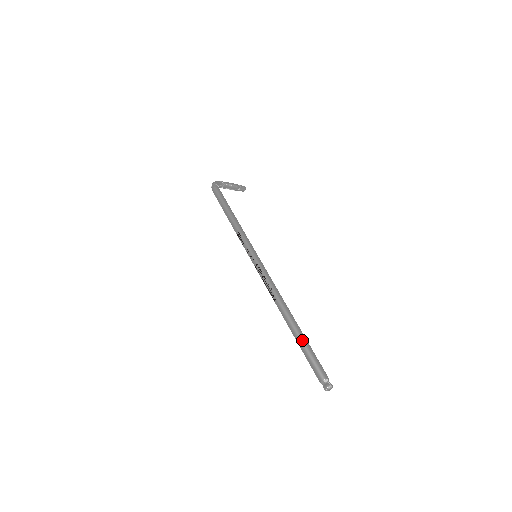
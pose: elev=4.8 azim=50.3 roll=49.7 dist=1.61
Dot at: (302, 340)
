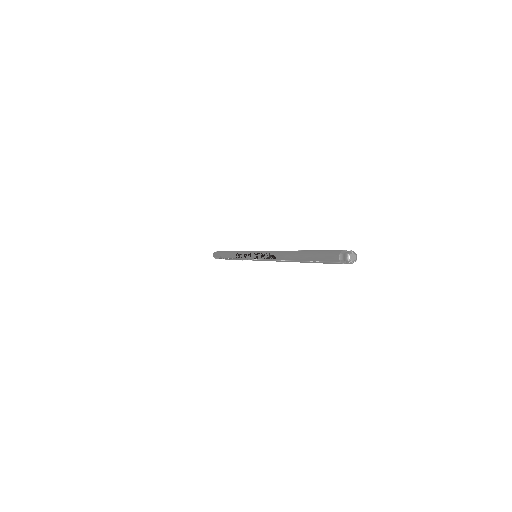
Dot at: (308, 251)
